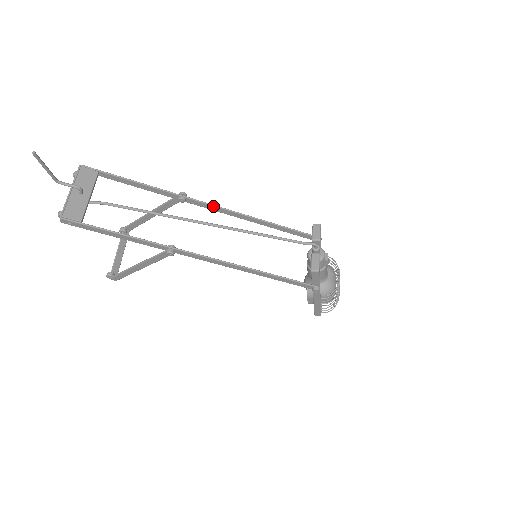
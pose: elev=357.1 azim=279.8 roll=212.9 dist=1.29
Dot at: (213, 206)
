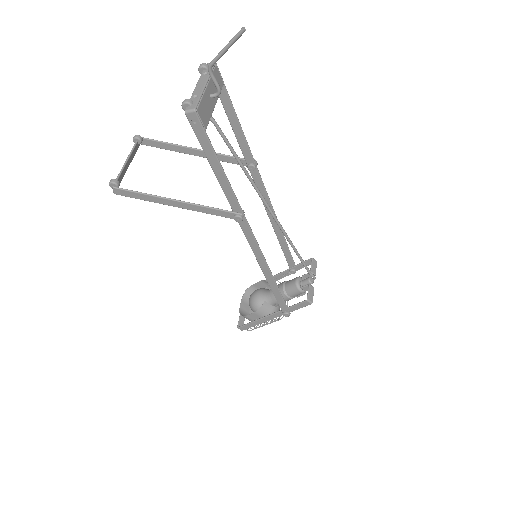
Dot at: (265, 191)
